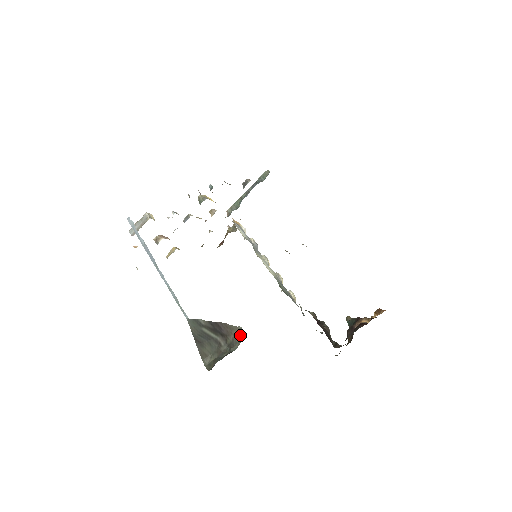
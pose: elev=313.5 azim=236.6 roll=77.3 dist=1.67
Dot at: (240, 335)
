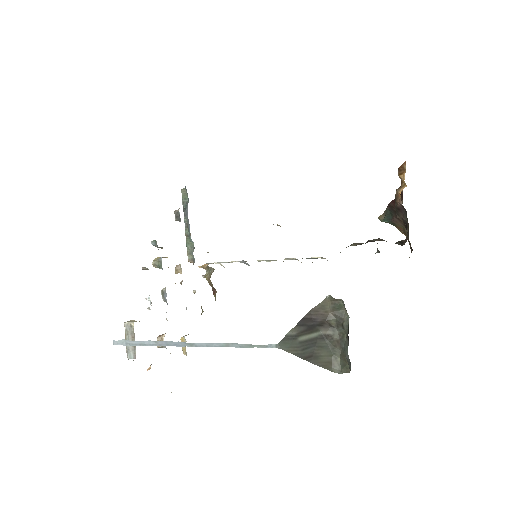
Dot at: (336, 302)
